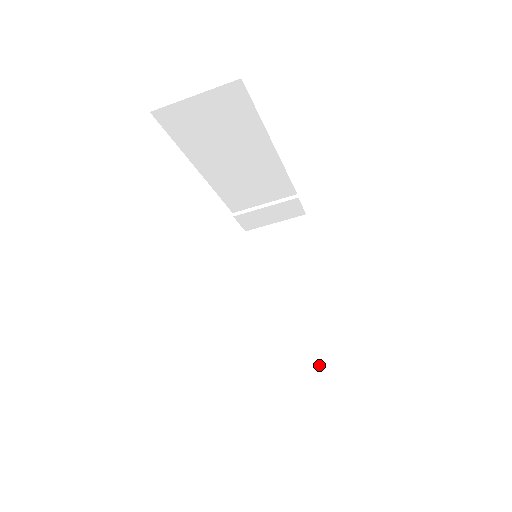
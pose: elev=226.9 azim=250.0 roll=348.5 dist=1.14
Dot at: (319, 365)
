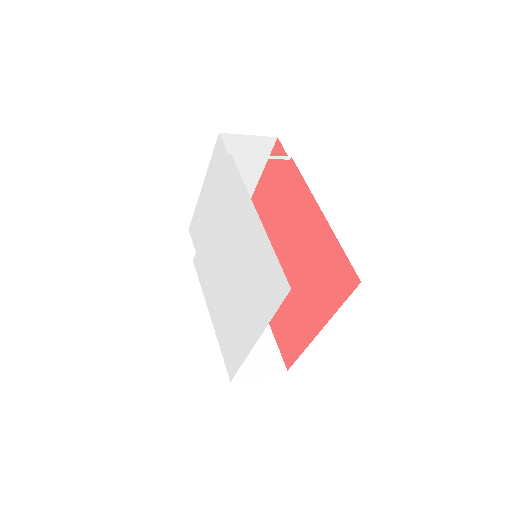
Dot at: occluded
